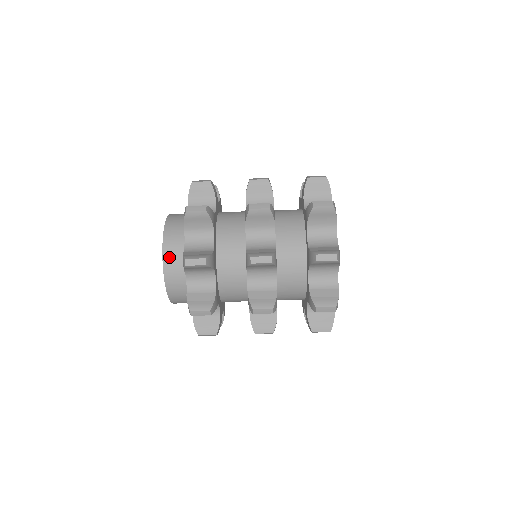
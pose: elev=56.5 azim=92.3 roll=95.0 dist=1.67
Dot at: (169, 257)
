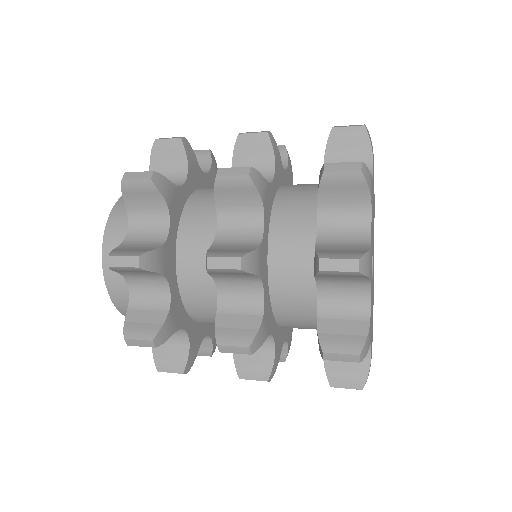
Dot at: (117, 295)
